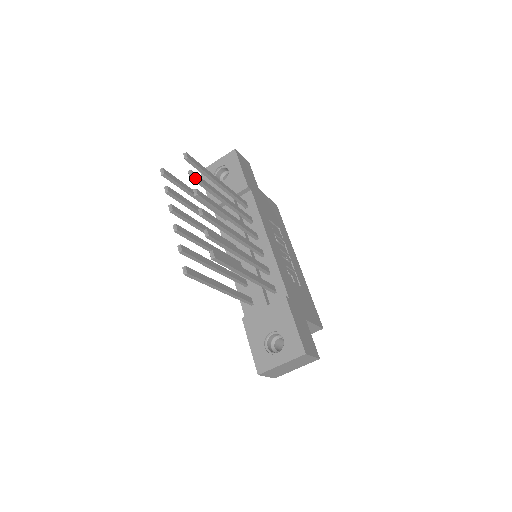
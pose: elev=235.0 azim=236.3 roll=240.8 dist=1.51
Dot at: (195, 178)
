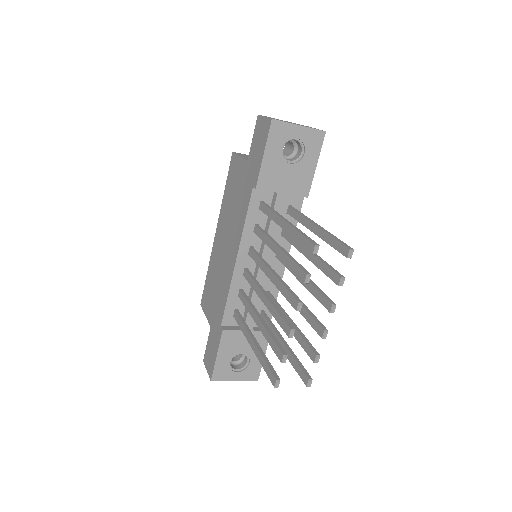
Dot at: (339, 283)
